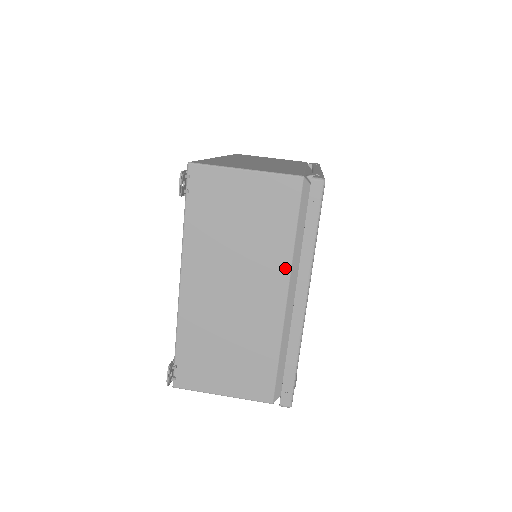
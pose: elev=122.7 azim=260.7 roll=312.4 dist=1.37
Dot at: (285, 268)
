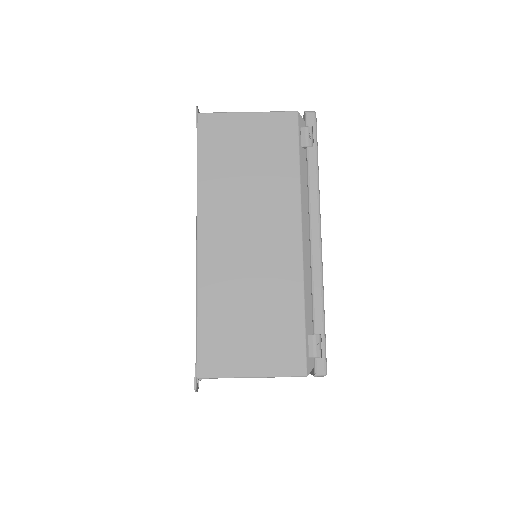
Dot at: occluded
